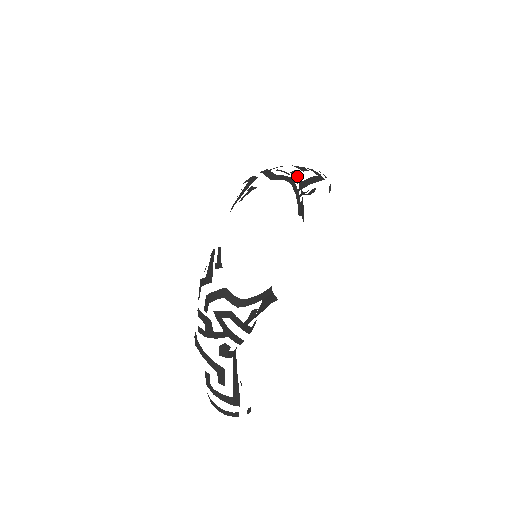
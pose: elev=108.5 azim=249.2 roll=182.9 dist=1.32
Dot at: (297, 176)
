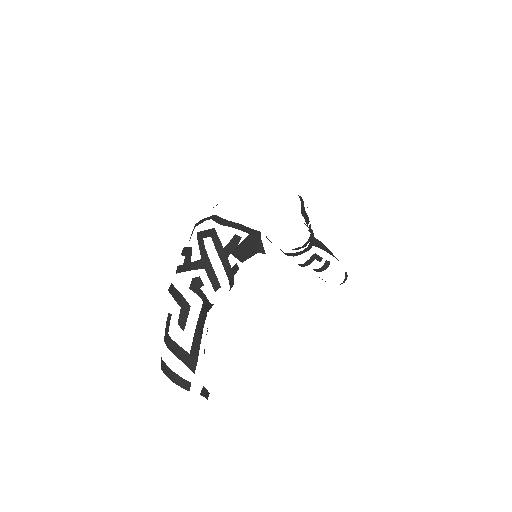
Dot at: occluded
